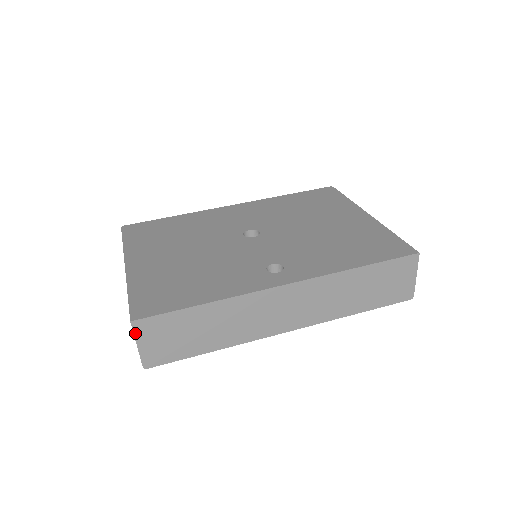
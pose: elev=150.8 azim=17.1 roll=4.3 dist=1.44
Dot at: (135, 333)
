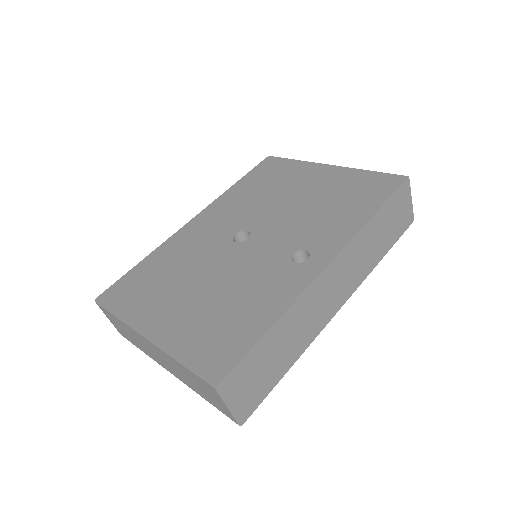
Dot at: (222, 397)
